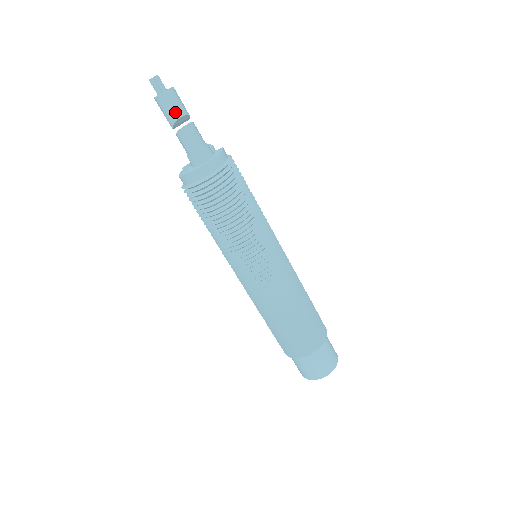
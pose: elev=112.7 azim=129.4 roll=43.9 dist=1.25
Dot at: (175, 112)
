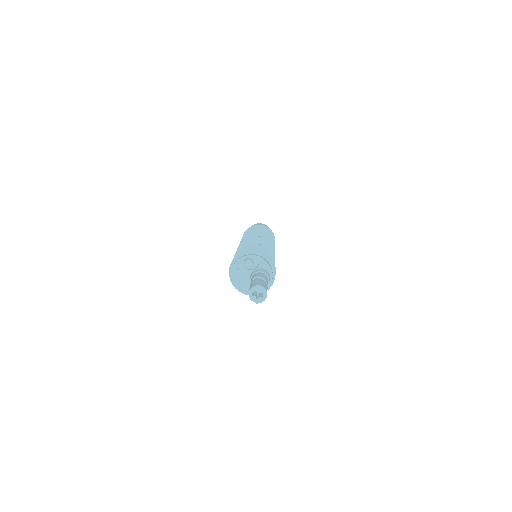
Dot at: occluded
